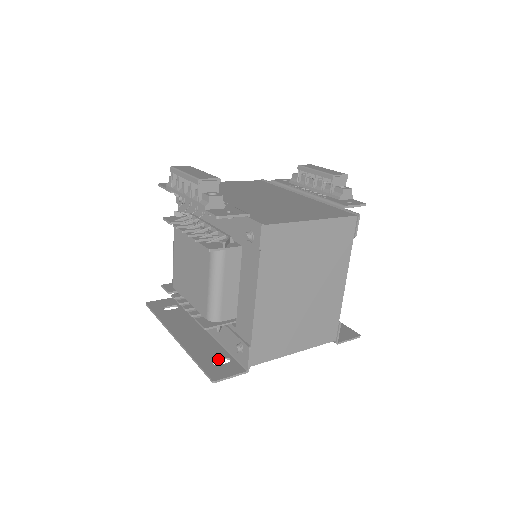
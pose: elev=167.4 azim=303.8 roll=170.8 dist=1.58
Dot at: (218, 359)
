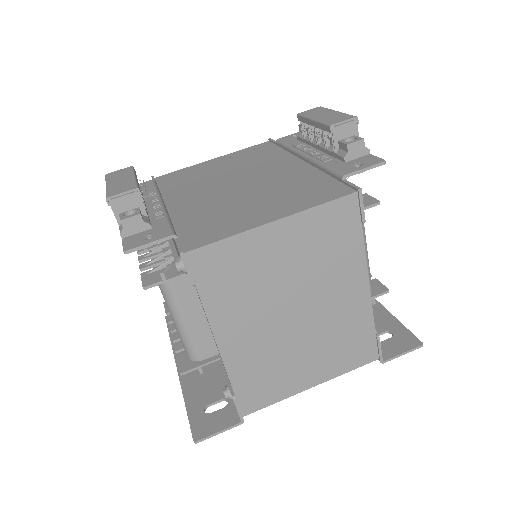
Dot at: (212, 402)
